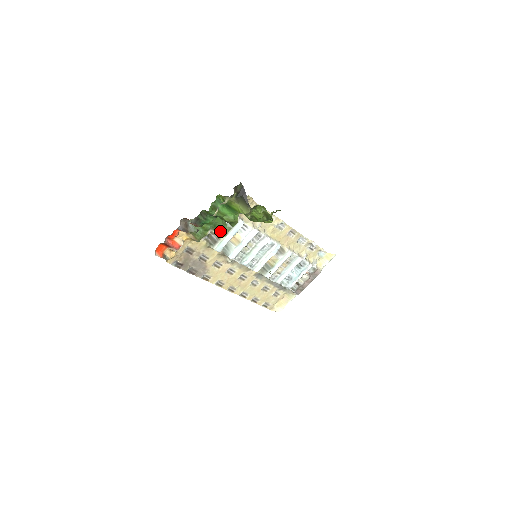
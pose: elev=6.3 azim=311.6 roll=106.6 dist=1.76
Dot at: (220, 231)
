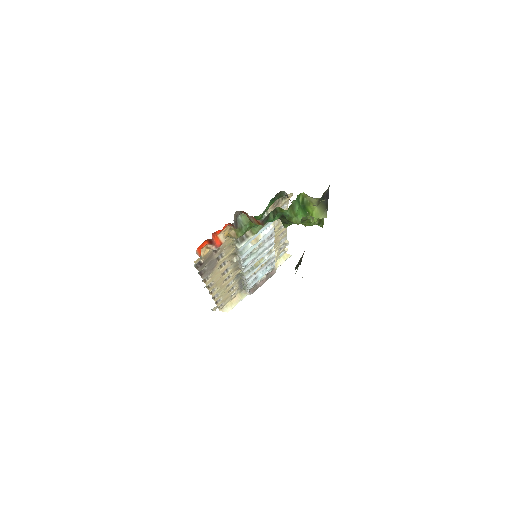
Dot at: (252, 228)
